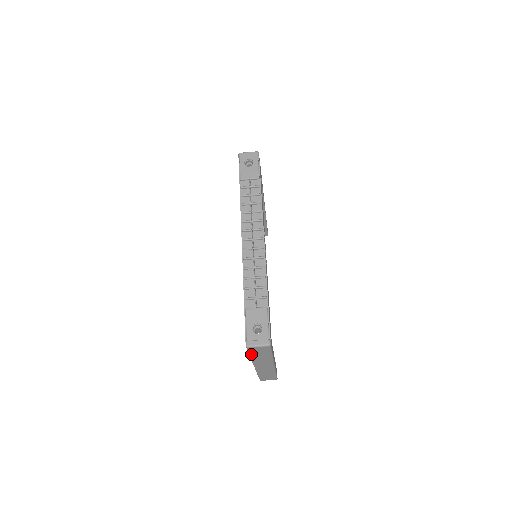
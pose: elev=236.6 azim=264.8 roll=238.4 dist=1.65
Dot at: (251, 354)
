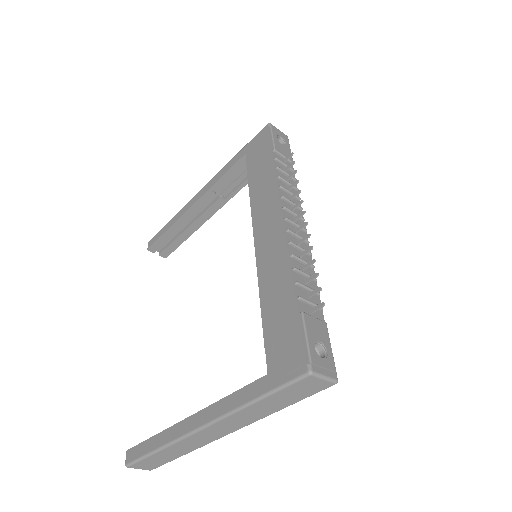
Dot at: (274, 394)
